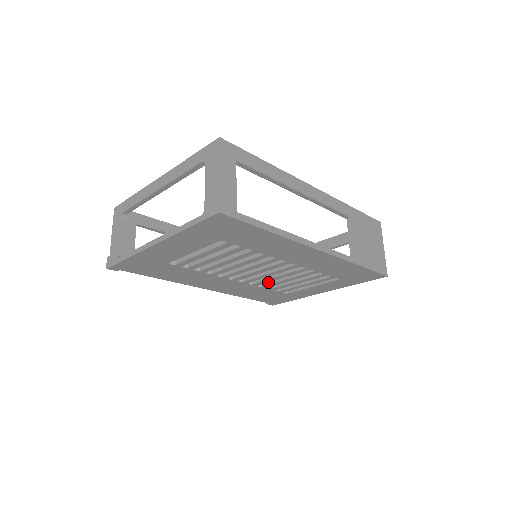
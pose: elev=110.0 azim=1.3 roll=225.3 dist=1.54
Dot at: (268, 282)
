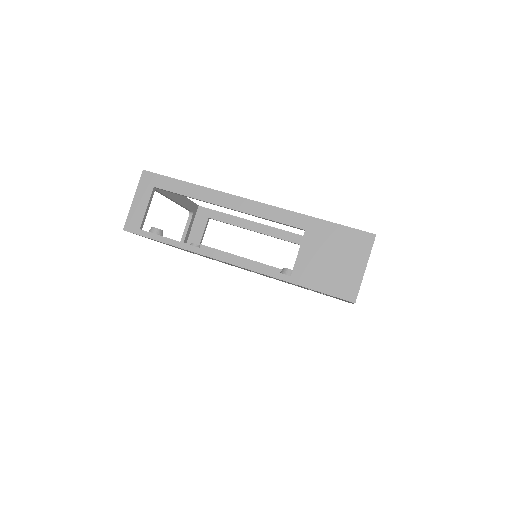
Dot at: occluded
